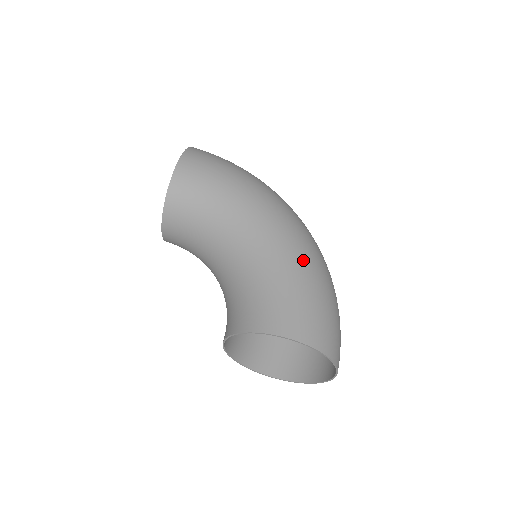
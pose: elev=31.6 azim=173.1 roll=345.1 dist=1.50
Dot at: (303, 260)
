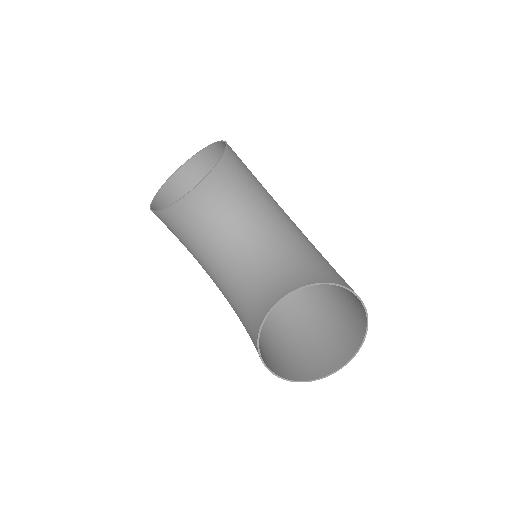
Dot at: occluded
